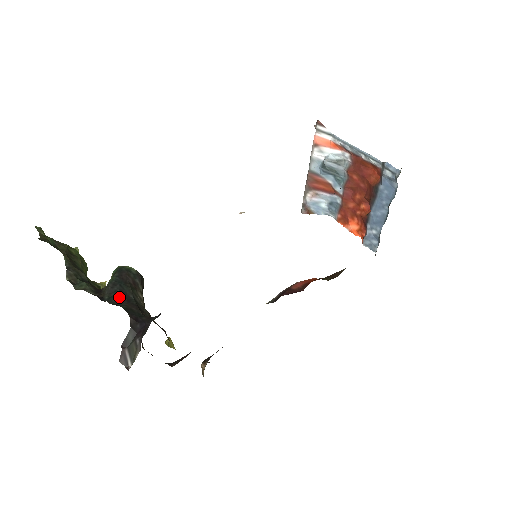
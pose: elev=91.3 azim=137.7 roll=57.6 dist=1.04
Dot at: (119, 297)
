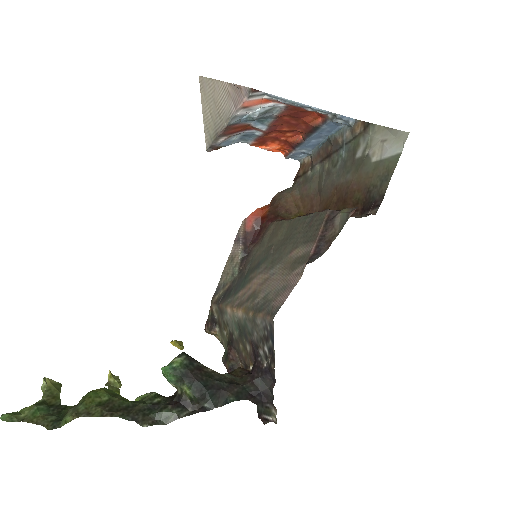
Dot at: (215, 395)
